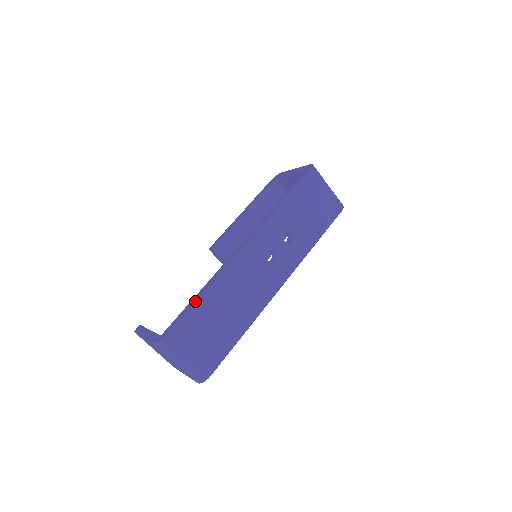
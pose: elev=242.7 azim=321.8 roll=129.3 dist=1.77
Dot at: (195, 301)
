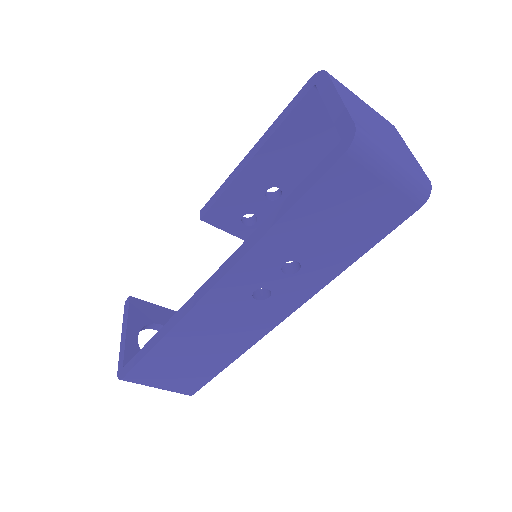
Dot at: (149, 351)
